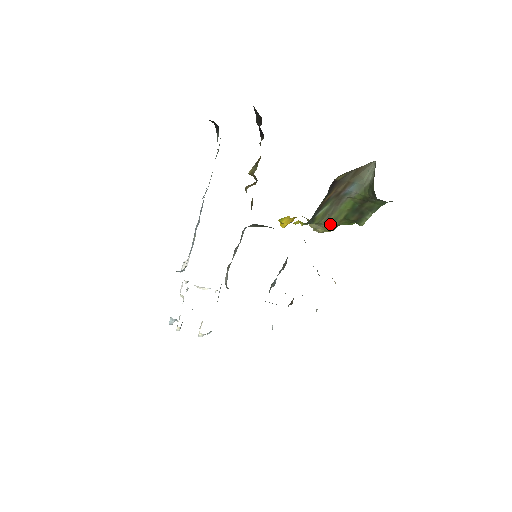
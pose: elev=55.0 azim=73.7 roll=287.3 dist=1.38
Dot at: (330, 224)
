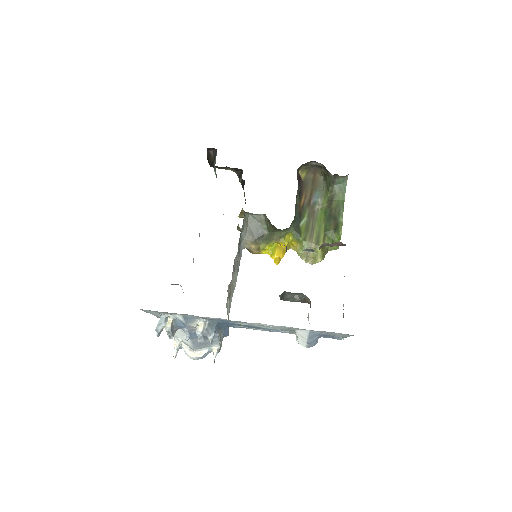
Dot at: (316, 244)
